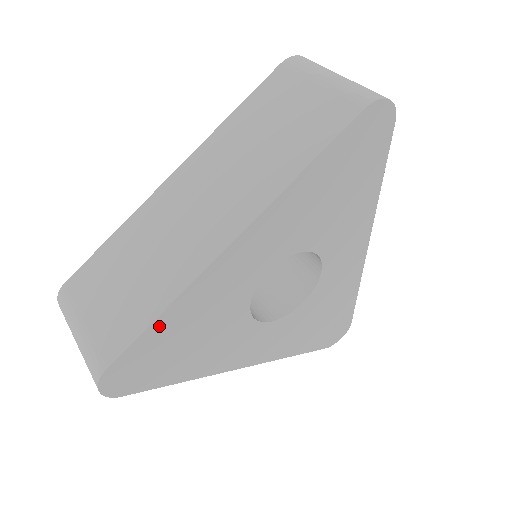
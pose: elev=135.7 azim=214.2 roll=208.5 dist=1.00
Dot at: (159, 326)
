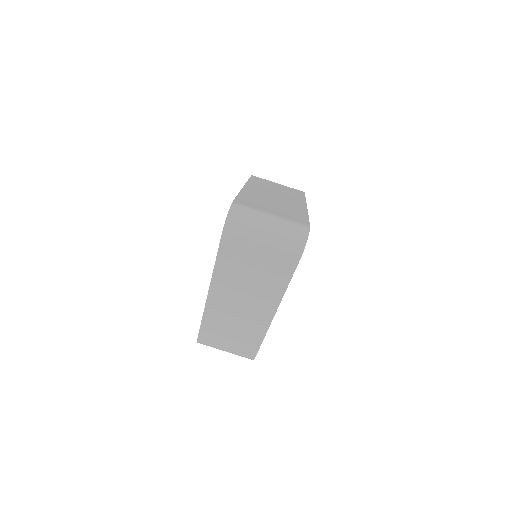
Dot at: occluded
